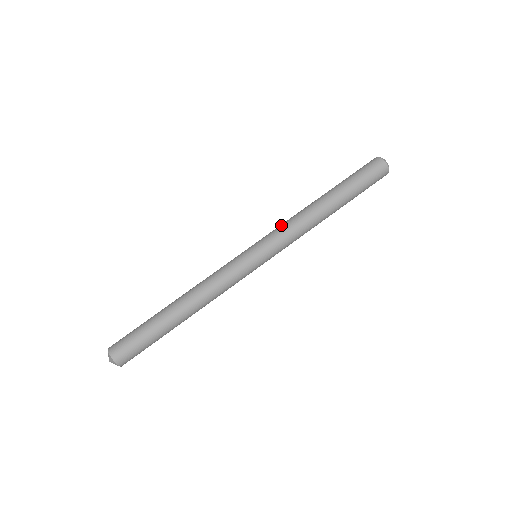
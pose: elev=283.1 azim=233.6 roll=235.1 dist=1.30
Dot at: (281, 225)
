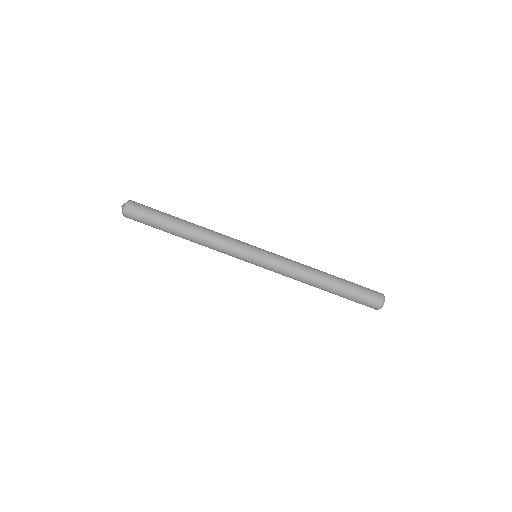
Dot at: (289, 260)
